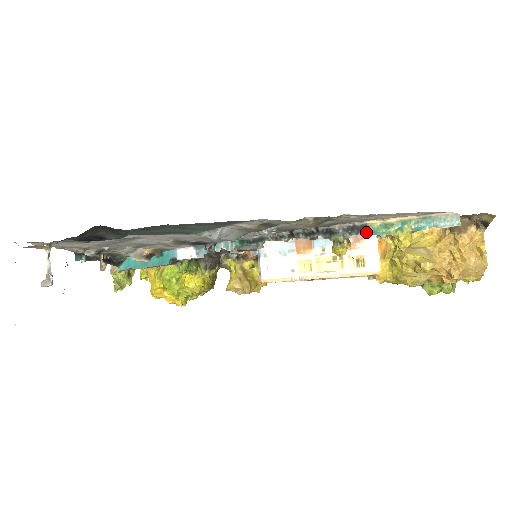
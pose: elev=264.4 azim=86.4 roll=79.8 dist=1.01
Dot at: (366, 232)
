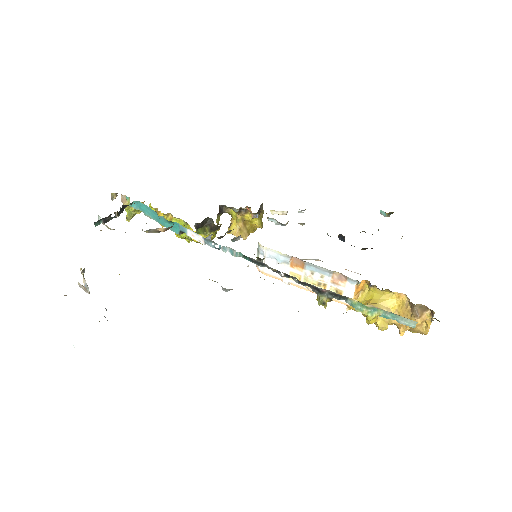
Dot at: (346, 302)
